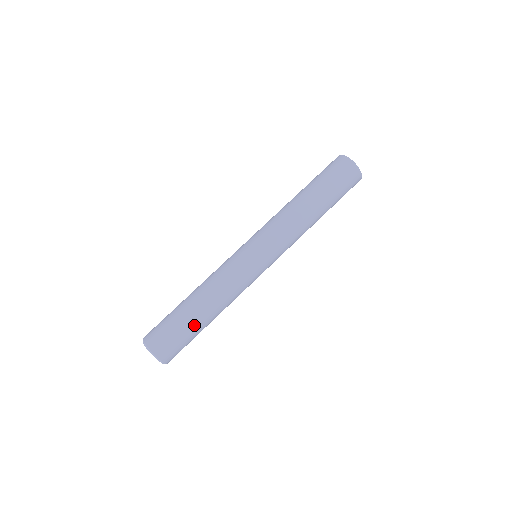
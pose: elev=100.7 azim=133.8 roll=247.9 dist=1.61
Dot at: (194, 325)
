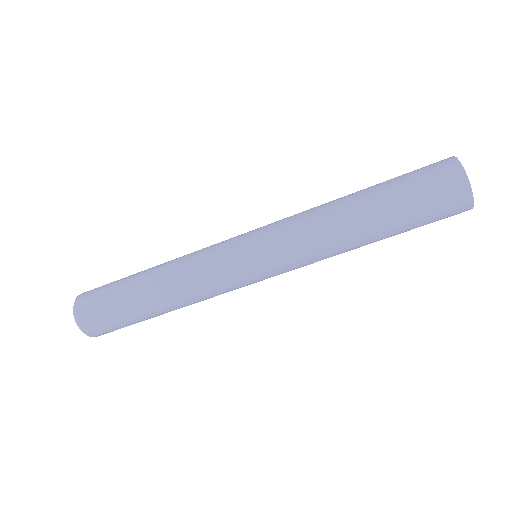
Dot at: (142, 318)
